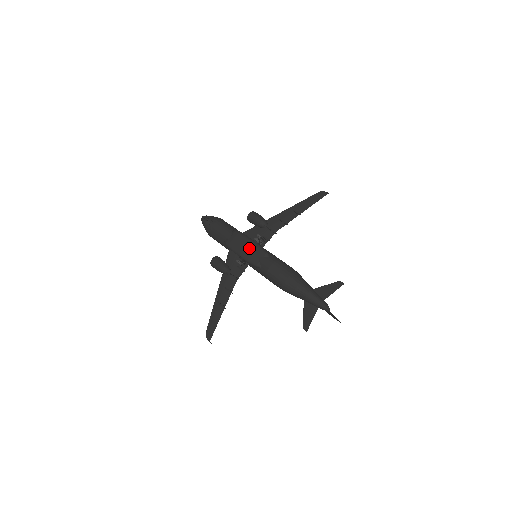
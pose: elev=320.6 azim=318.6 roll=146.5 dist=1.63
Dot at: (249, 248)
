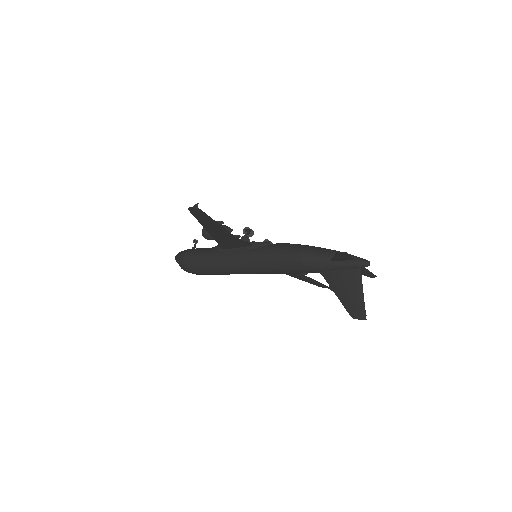
Dot at: occluded
